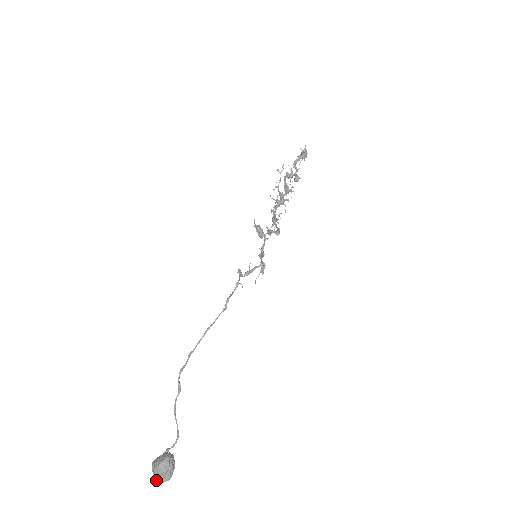
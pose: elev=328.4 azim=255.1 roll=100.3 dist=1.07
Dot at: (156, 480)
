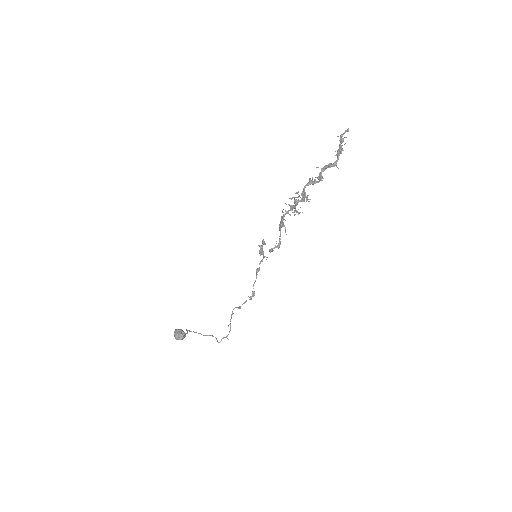
Dot at: occluded
